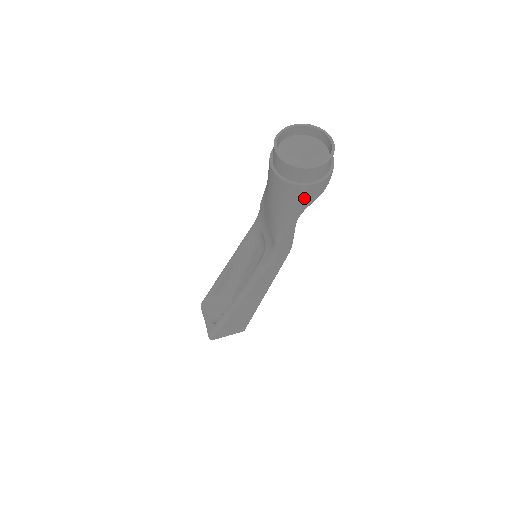
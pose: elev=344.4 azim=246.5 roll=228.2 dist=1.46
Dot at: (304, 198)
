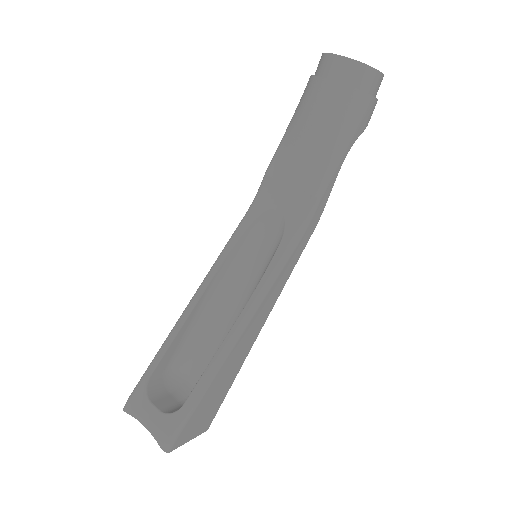
Dot at: (363, 117)
